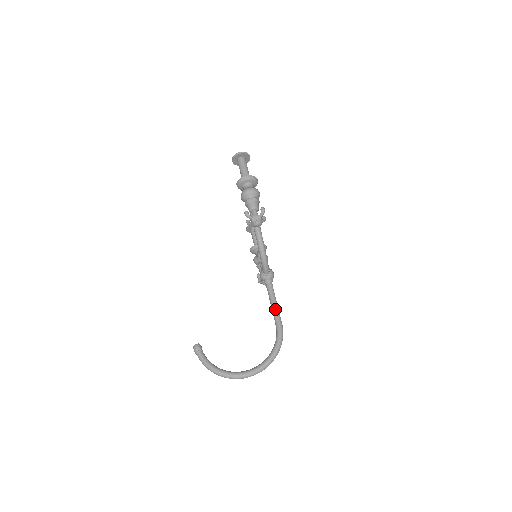
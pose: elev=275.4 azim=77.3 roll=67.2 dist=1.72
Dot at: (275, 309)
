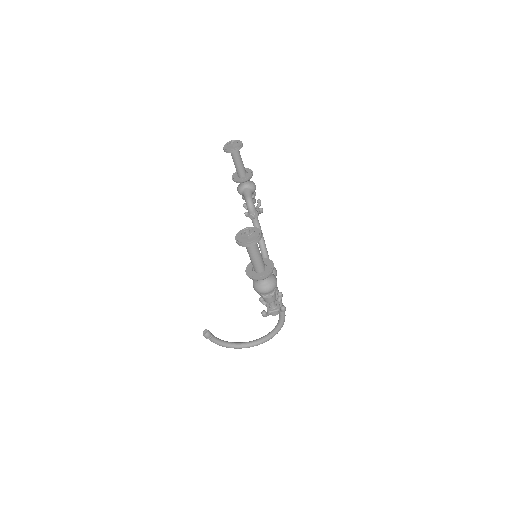
Dot at: (279, 303)
